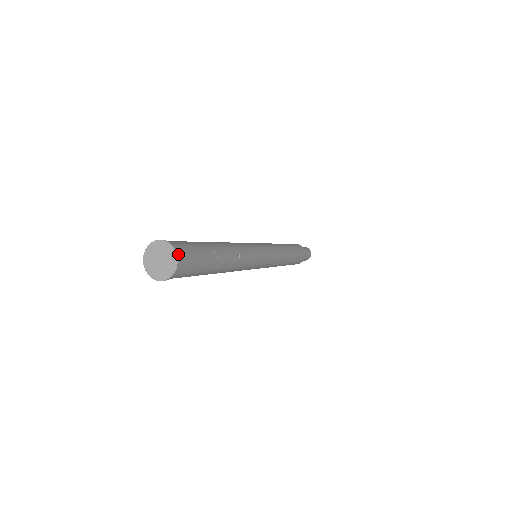
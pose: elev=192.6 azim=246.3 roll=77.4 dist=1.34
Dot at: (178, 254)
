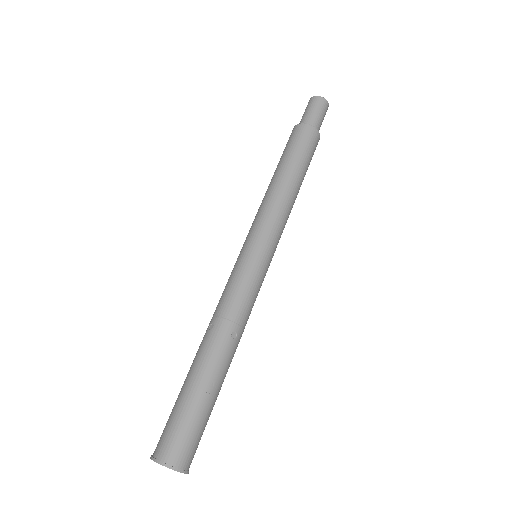
Dot at: (177, 465)
